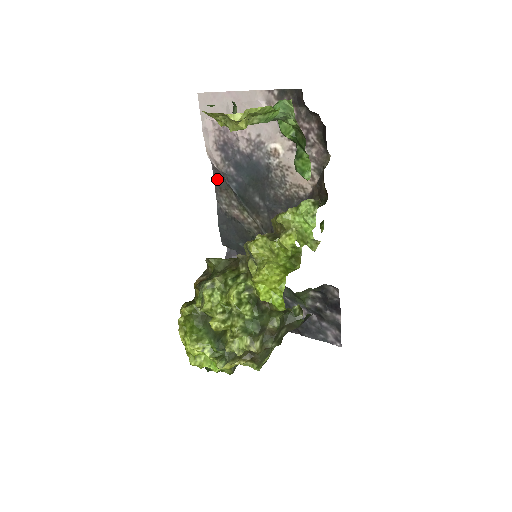
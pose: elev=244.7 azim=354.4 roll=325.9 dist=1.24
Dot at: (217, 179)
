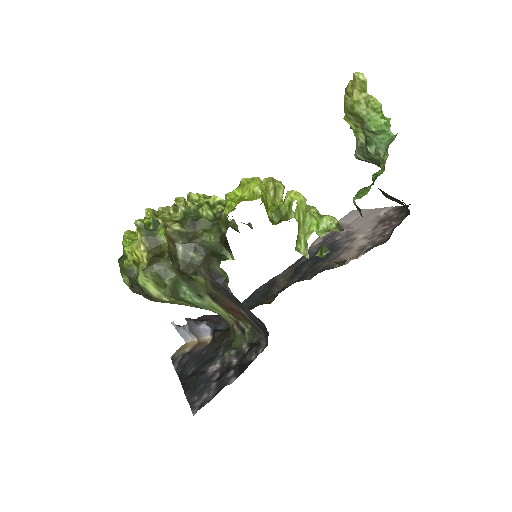
Dot at: (299, 260)
